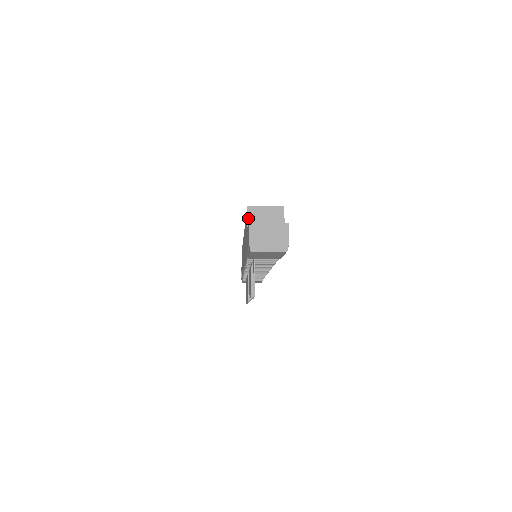
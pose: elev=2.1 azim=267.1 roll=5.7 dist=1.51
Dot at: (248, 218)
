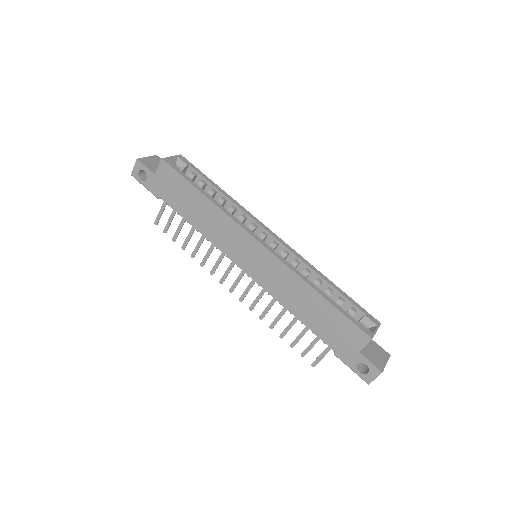
Dot at: occluded
